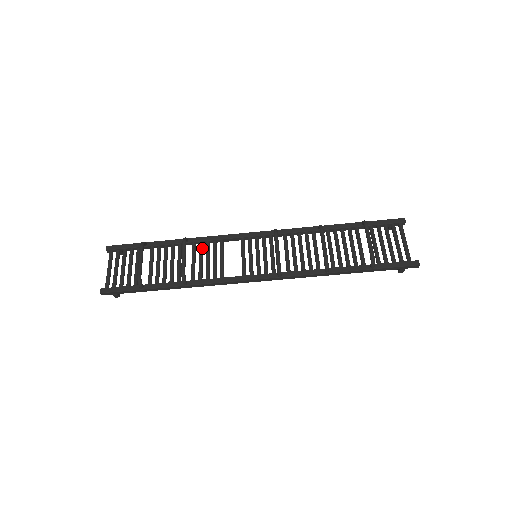
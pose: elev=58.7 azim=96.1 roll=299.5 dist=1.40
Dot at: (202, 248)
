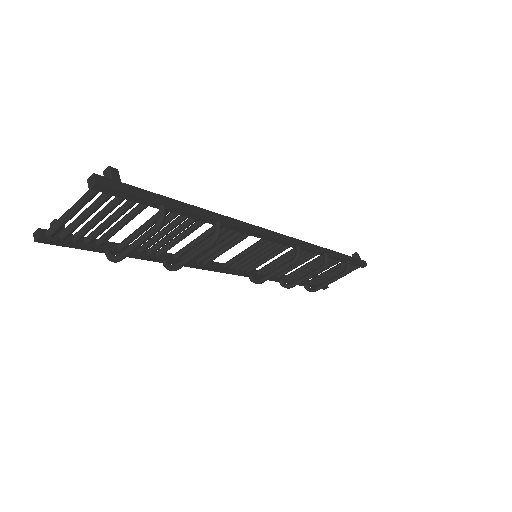
Dot at: (223, 233)
